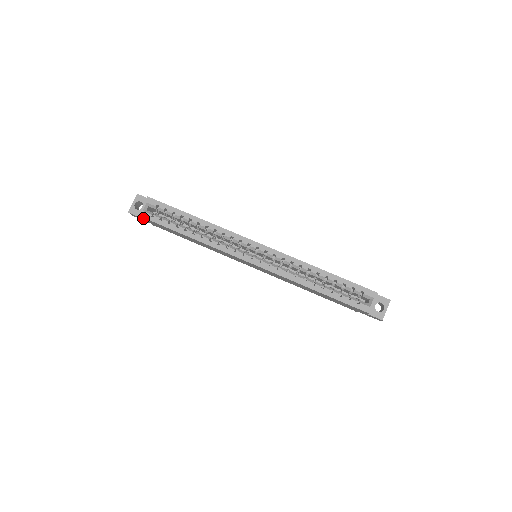
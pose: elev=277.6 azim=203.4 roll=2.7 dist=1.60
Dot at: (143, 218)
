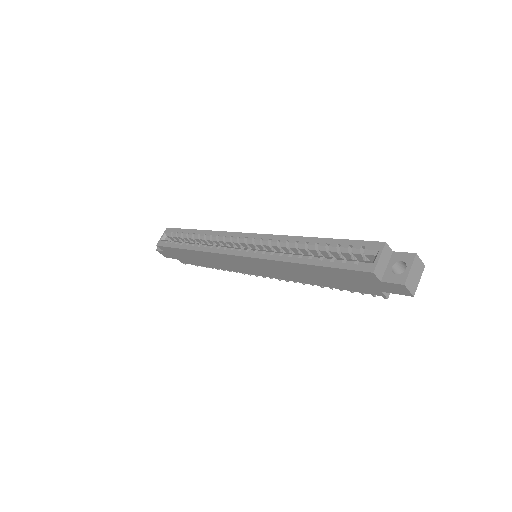
Dot at: (162, 249)
